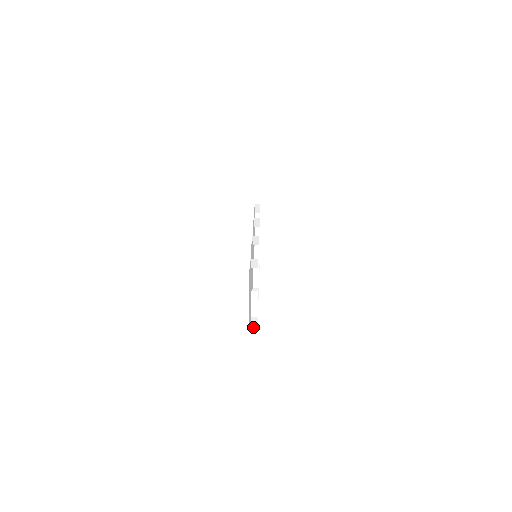
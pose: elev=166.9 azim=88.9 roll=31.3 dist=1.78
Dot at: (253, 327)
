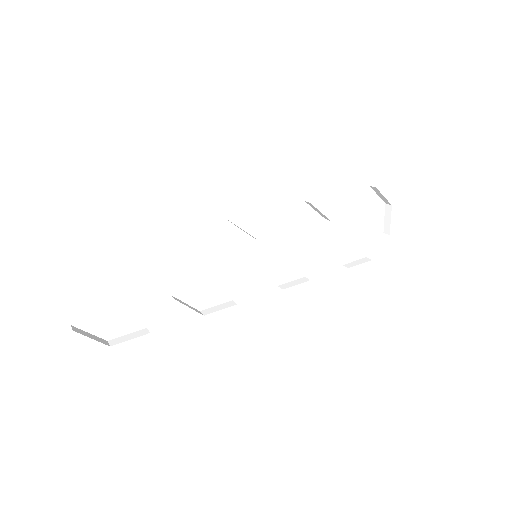
Dot at: (118, 339)
